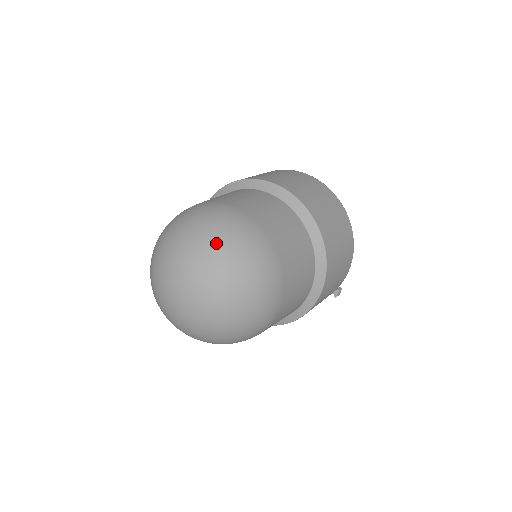
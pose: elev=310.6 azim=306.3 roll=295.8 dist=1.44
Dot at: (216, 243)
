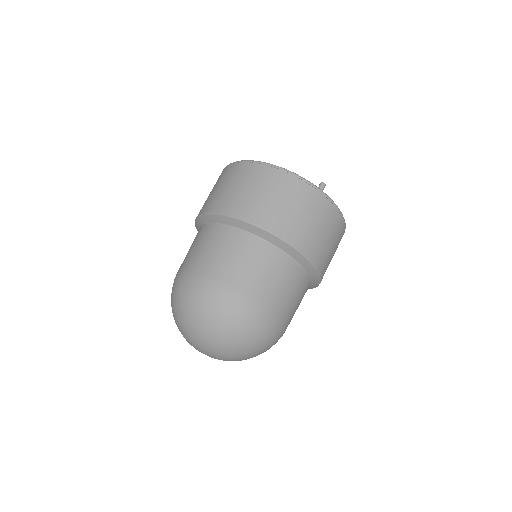
Dot at: (235, 339)
